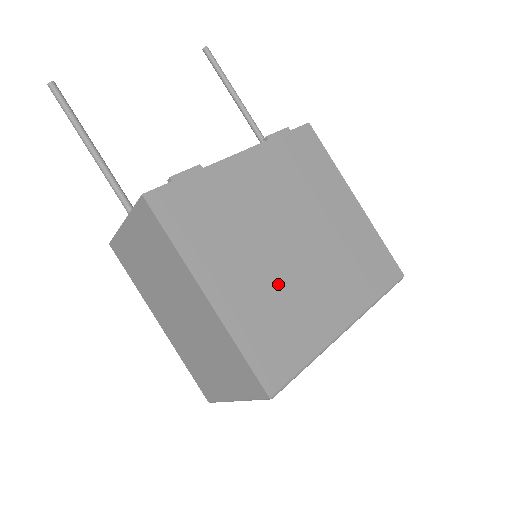
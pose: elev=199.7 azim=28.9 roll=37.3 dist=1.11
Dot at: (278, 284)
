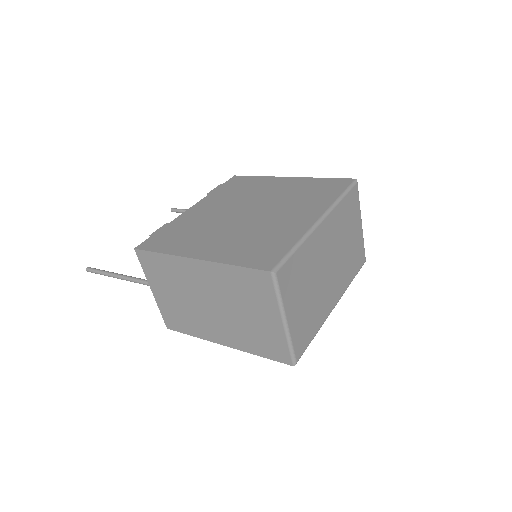
Dot at: (248, 230)
